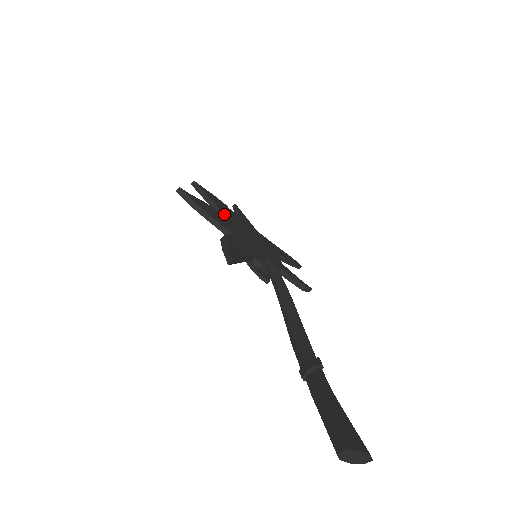
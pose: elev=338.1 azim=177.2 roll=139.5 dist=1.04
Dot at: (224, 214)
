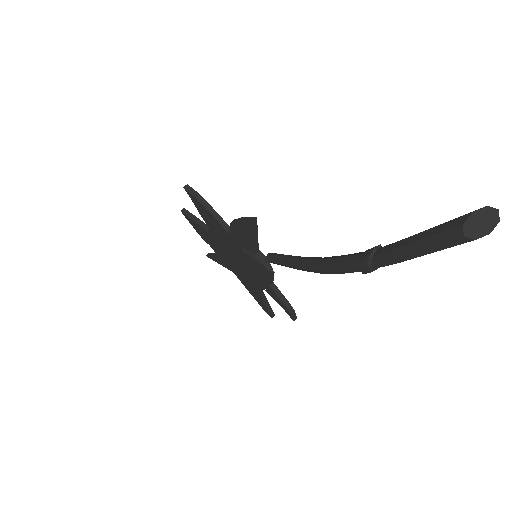
Dot at: occluded
